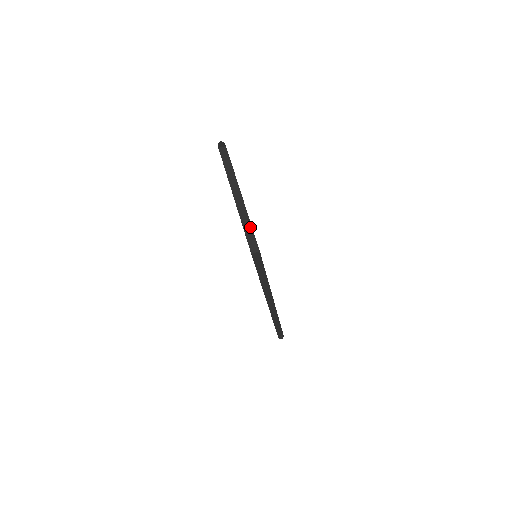
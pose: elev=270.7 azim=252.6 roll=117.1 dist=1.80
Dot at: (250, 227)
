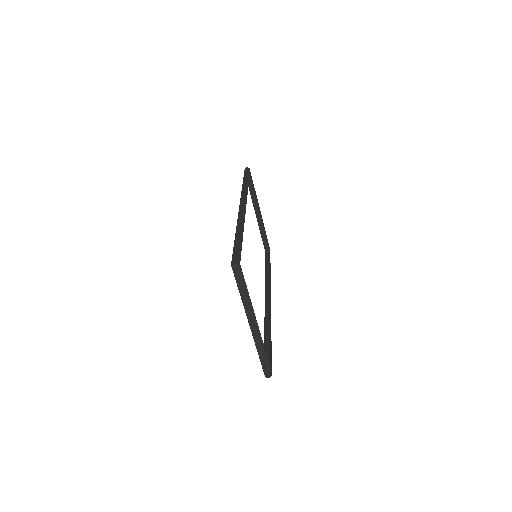
Dot at: (264, 352)
